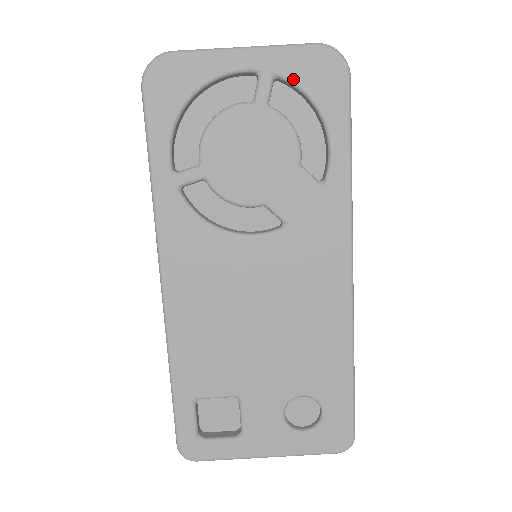
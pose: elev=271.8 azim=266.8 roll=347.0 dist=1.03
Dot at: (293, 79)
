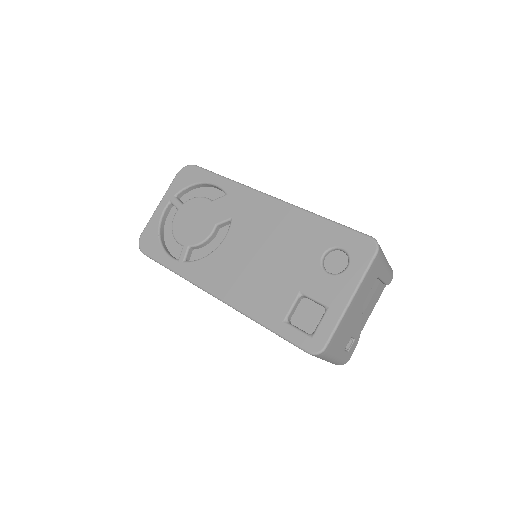
Dot at: (181, 189)
